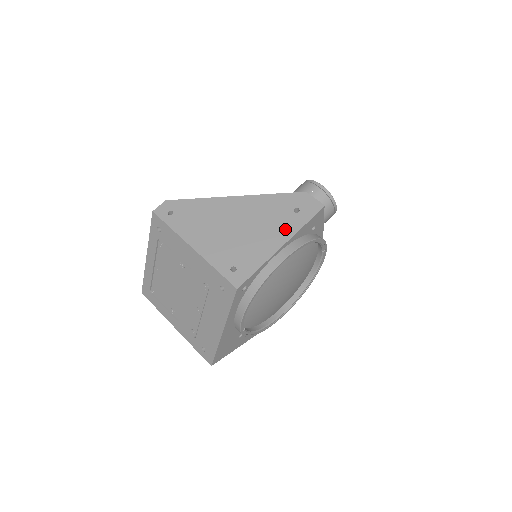
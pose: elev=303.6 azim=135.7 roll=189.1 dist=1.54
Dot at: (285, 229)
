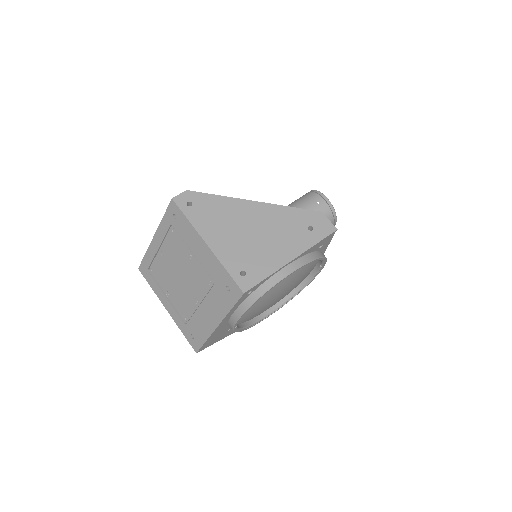
Dot at: (297, 244)
